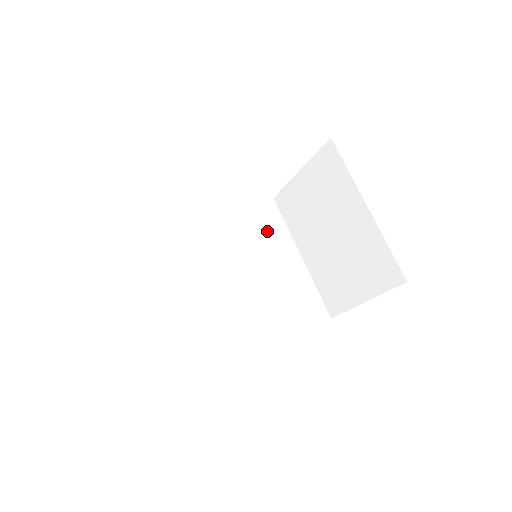
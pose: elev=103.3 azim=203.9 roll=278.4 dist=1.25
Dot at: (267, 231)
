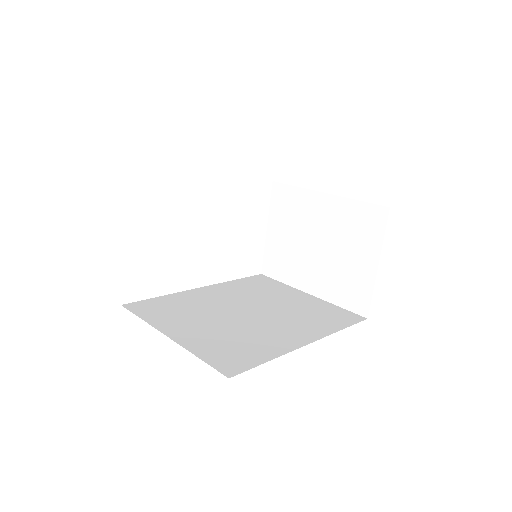
Dot at: (267, 288)
